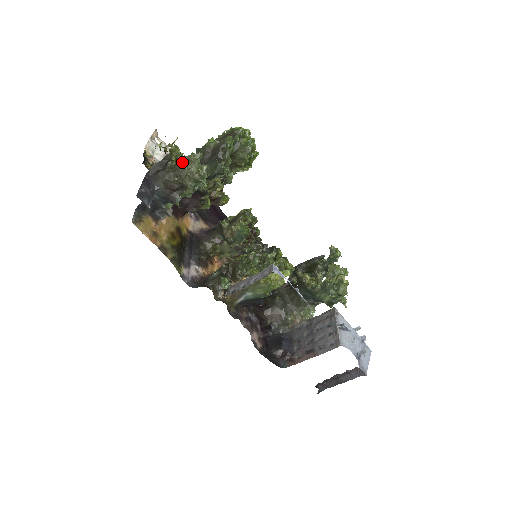
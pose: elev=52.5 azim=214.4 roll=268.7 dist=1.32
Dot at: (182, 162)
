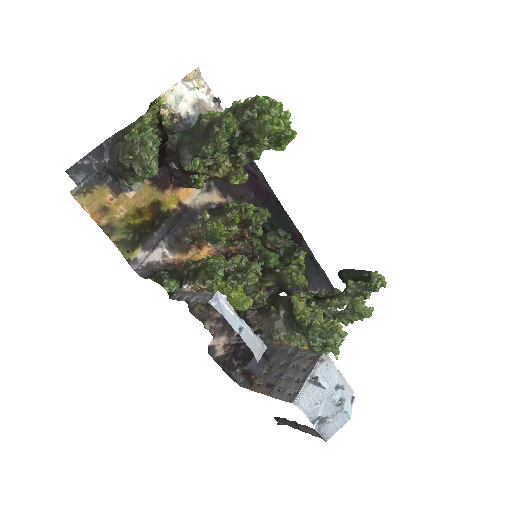
Dot at: (140, 139)
